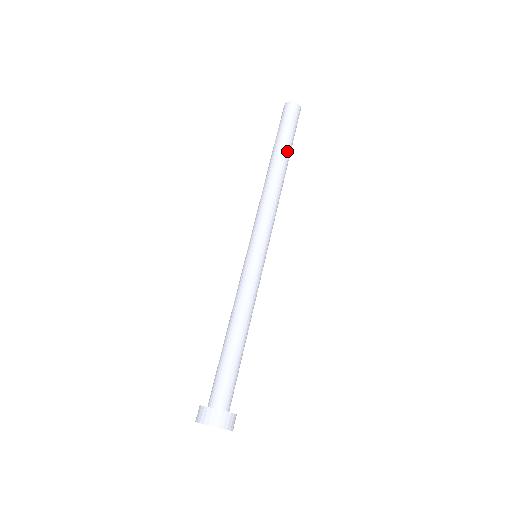
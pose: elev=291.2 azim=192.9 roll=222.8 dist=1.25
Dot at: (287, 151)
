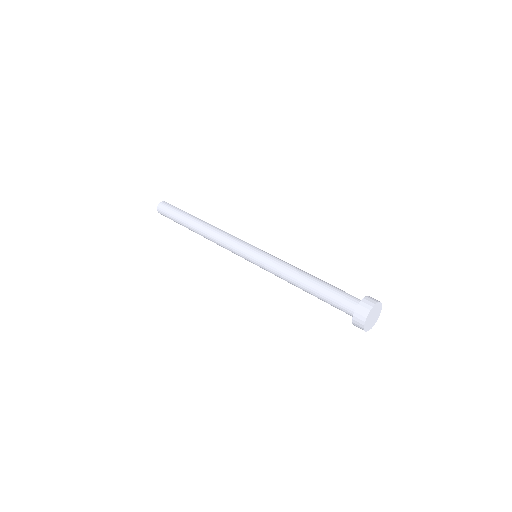
Dot at: (194, 216)
